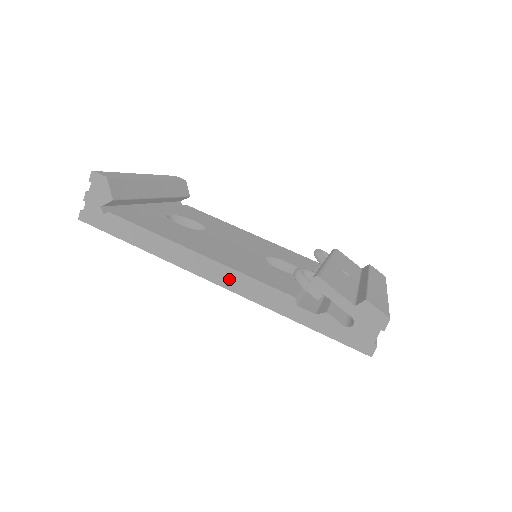
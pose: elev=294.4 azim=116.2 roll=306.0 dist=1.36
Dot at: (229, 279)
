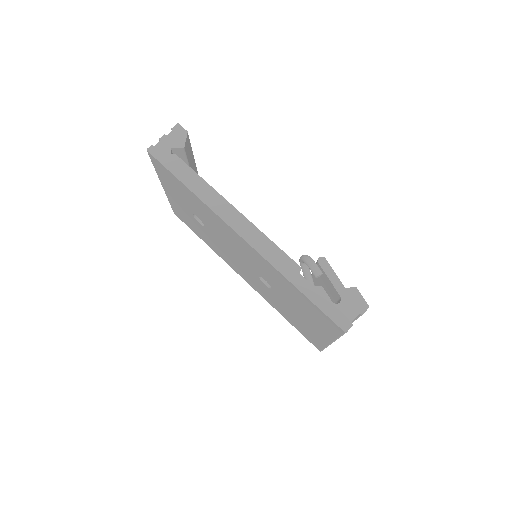
Dot at: (253, 236)
